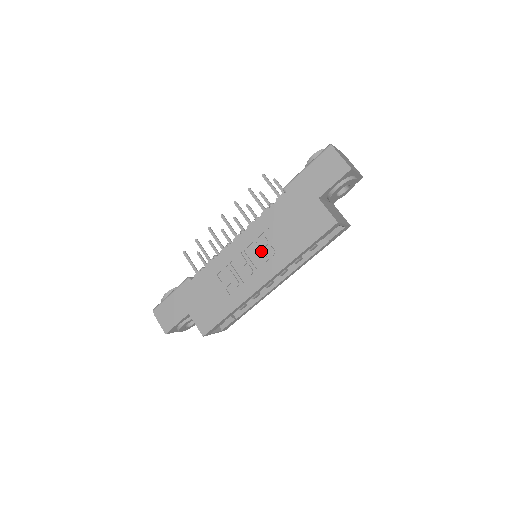
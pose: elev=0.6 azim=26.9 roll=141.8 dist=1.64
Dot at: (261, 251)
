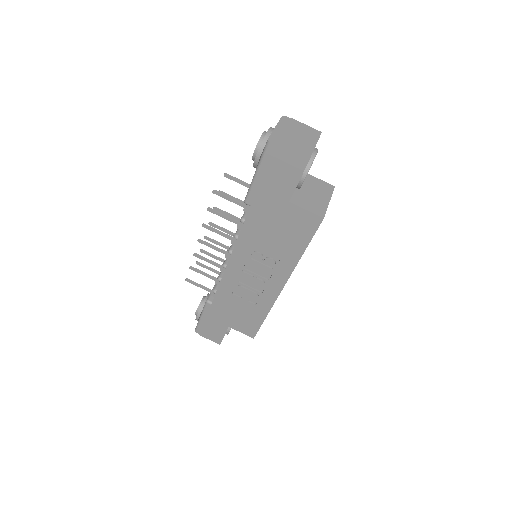
Dot at: (261, 264)
